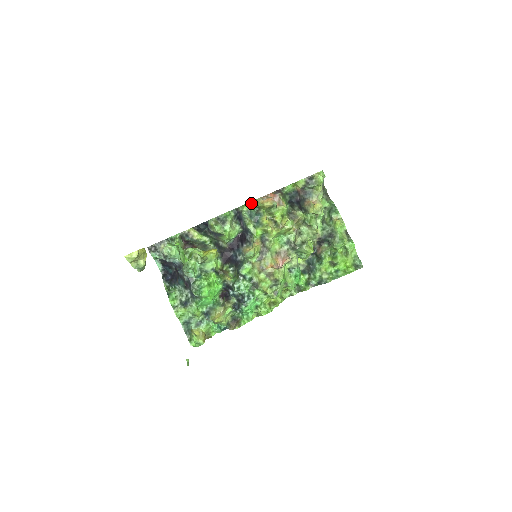
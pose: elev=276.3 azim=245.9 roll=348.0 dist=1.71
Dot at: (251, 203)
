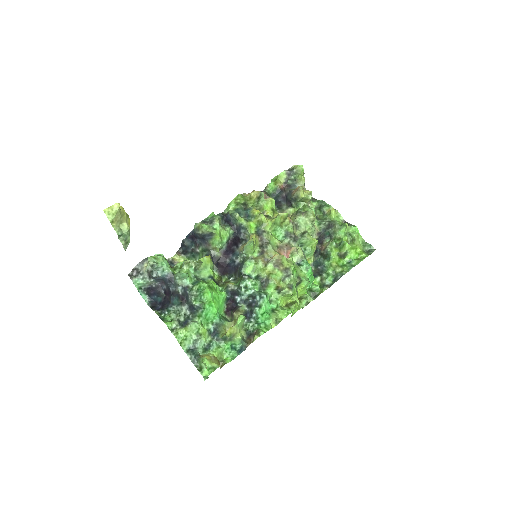
Dot at: (236, 199)
